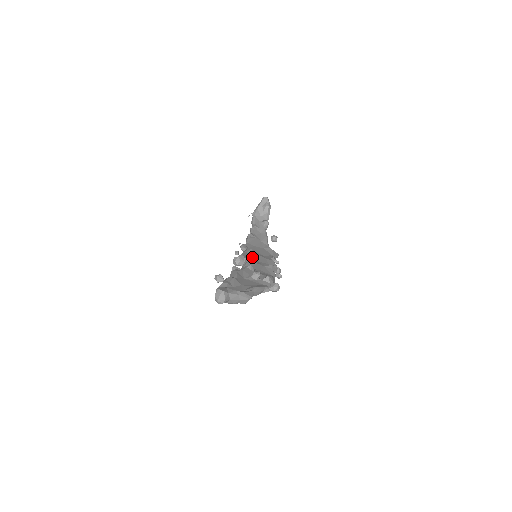
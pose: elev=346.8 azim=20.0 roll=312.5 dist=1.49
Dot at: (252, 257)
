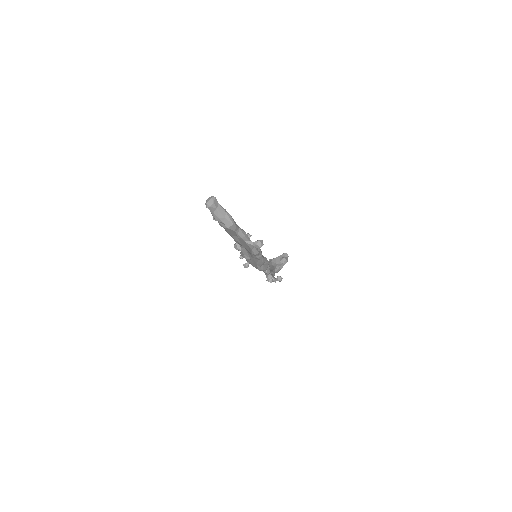
Dot at: occluded
